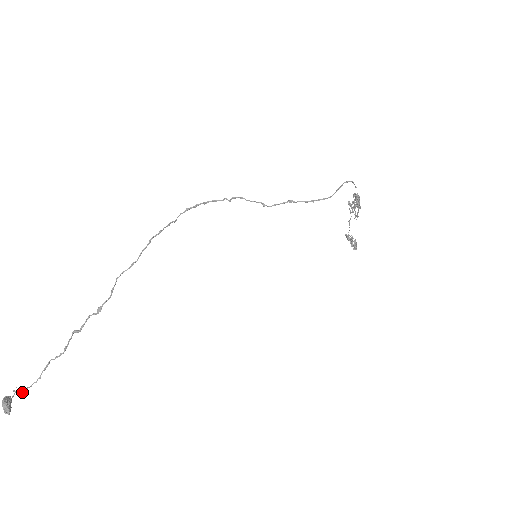
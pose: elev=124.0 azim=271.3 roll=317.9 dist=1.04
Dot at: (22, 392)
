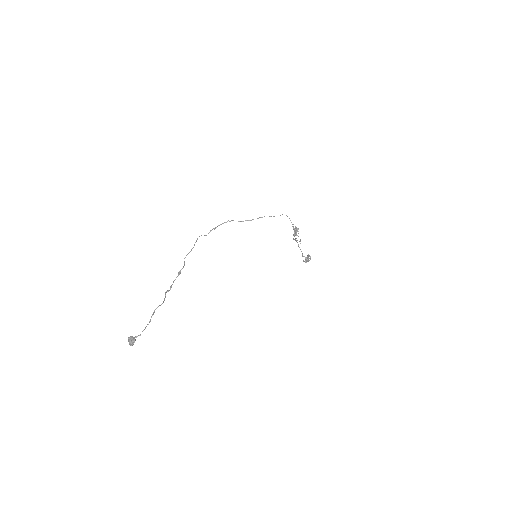
Dot at: (139, 335)
